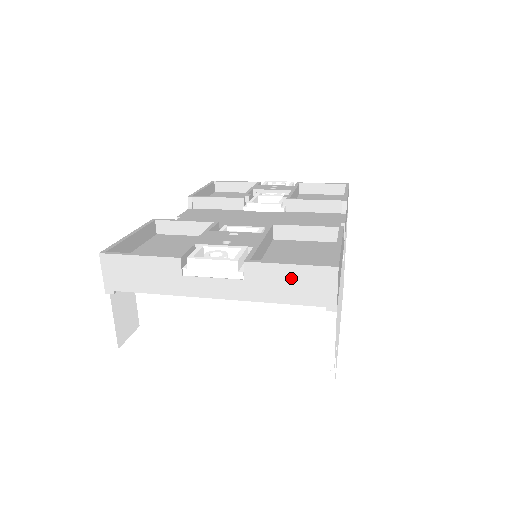
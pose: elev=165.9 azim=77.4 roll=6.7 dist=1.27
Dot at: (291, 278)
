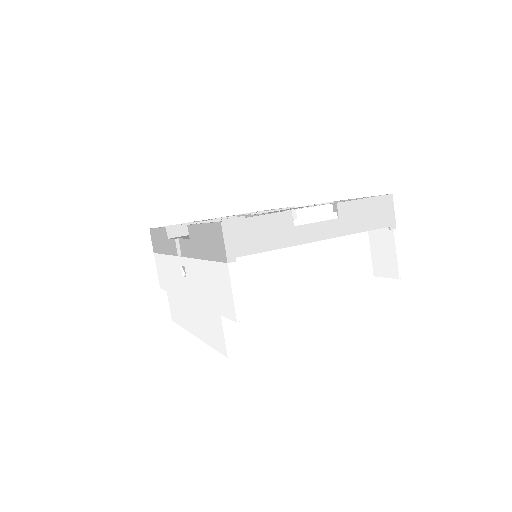
Dot at: (367, 209)
